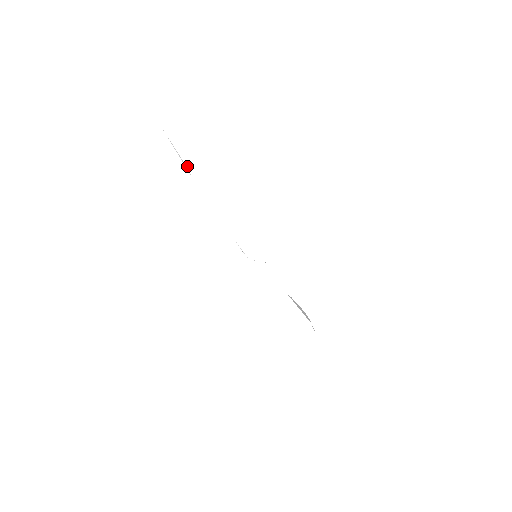
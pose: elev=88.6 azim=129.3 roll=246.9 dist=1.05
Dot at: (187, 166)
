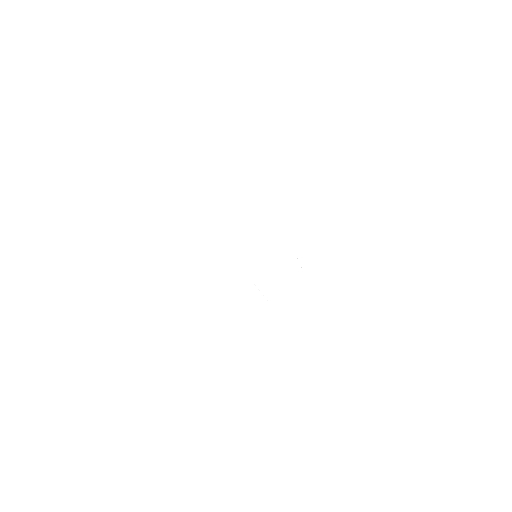
Dot at: occluded
